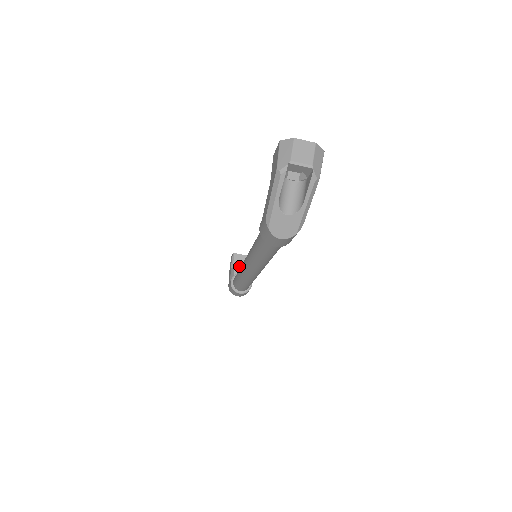
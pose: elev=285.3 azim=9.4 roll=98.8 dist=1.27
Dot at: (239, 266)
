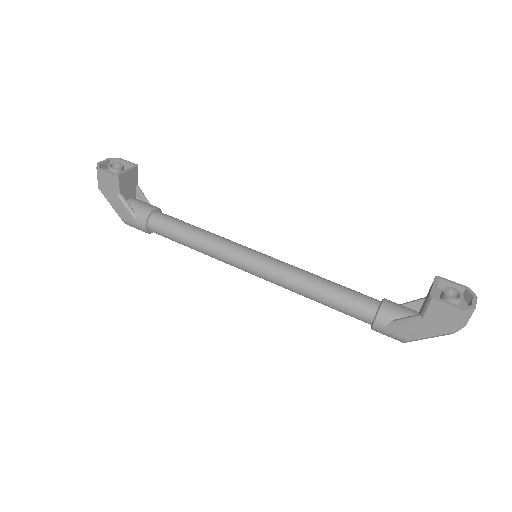
Dot at: (126, 188)
